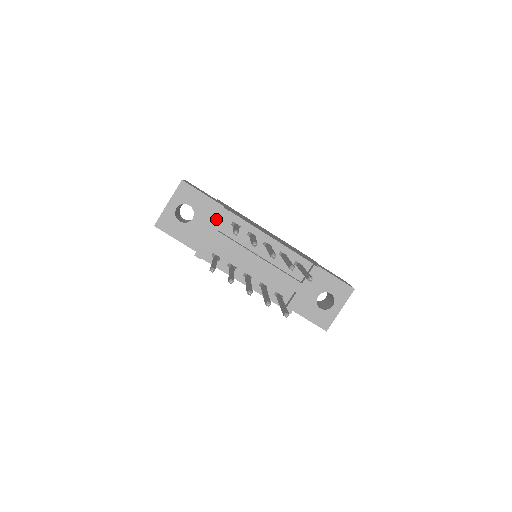
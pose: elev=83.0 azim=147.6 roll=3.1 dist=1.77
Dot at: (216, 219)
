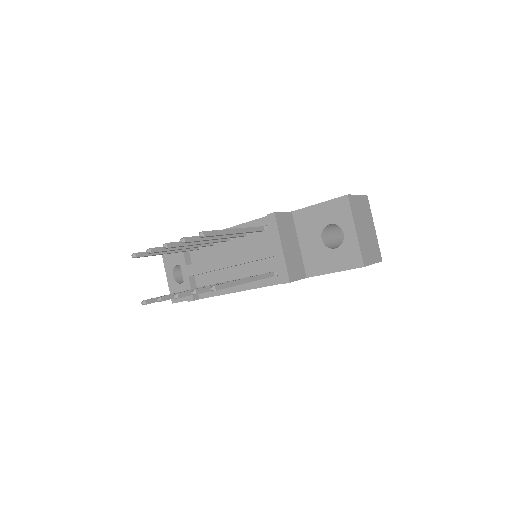
Dot at: occluded
